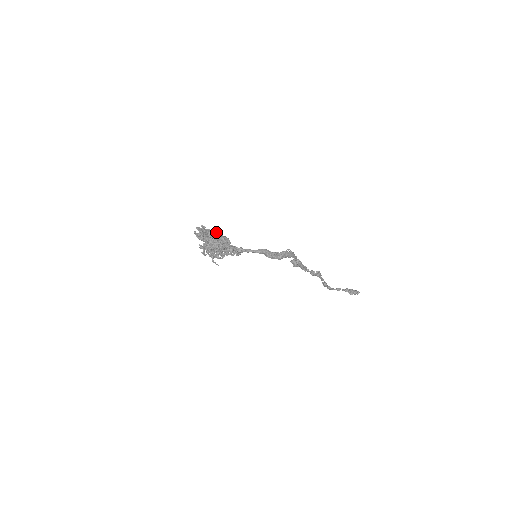
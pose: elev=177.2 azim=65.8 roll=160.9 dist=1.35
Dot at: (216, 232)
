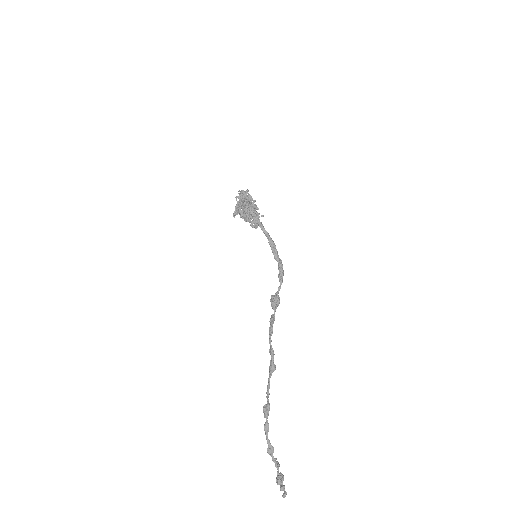
Dot at: occluded
